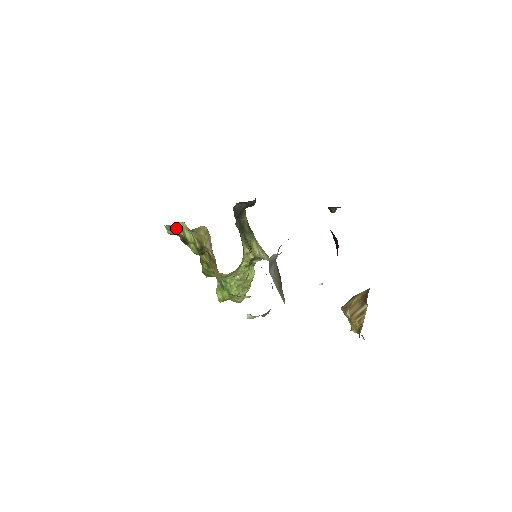
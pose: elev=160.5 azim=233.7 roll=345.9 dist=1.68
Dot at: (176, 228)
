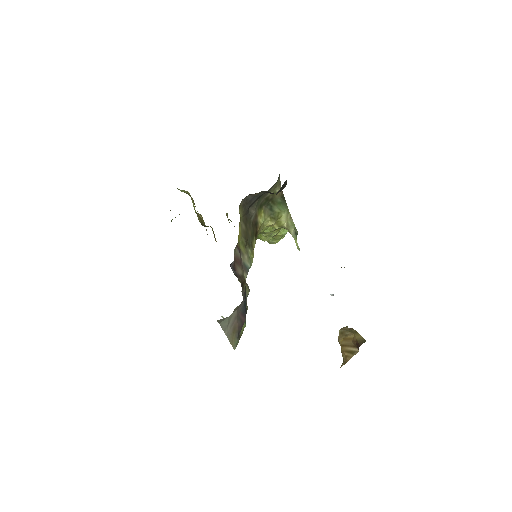
Dot at: occluded
